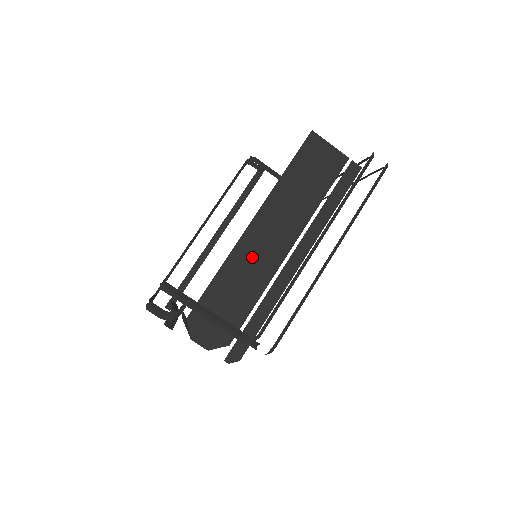
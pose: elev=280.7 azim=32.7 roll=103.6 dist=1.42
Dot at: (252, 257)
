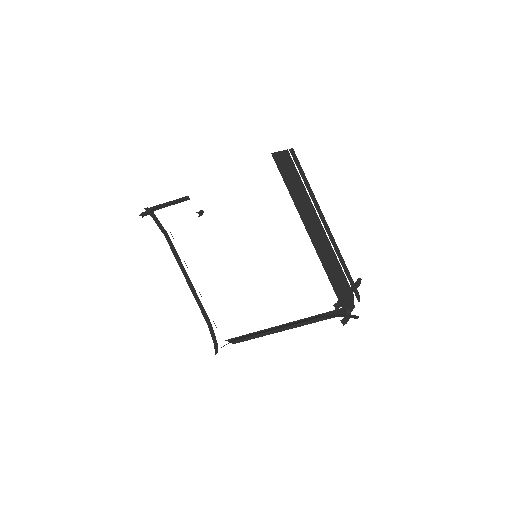
Dot at: (322, 248)
